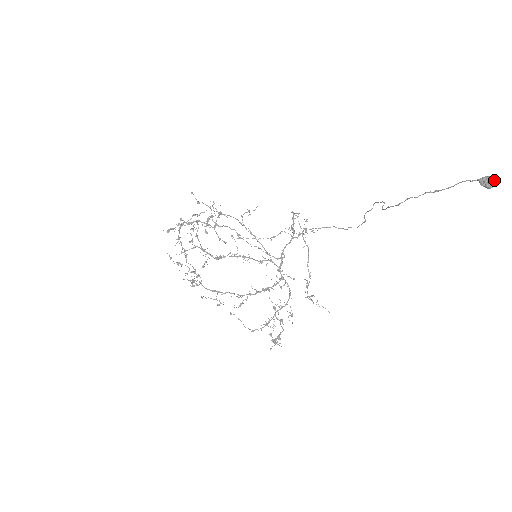
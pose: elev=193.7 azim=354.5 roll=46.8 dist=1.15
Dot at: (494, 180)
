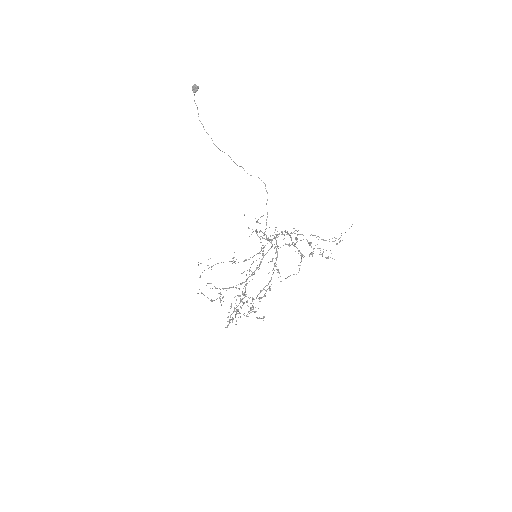
Dot at: (194, 85)
